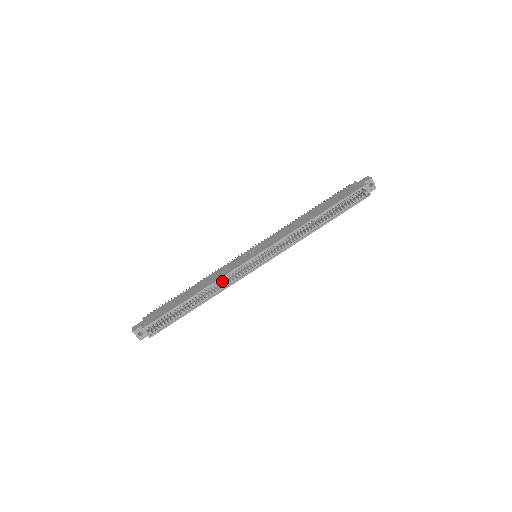
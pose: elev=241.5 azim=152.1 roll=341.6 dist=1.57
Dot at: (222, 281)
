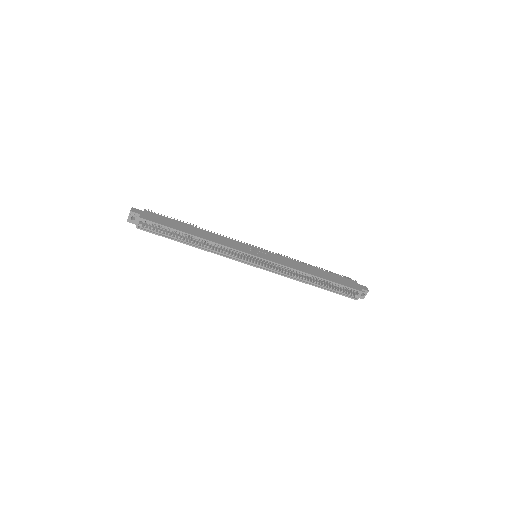
Dot at: (220, 247)
